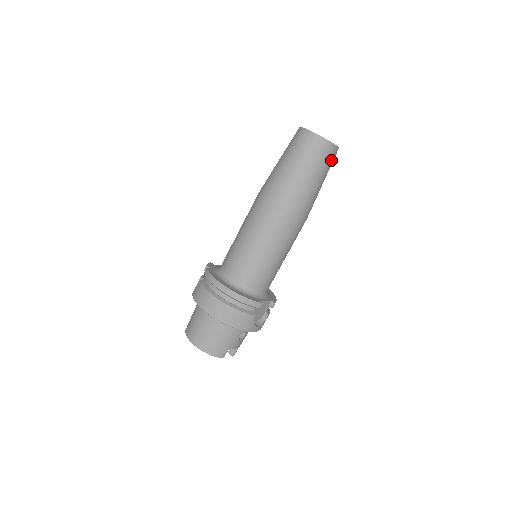
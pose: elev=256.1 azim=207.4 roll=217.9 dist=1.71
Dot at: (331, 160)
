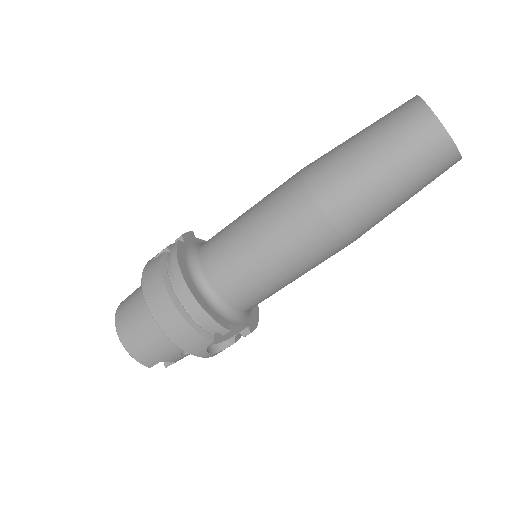
Dot at: (439, 173)
